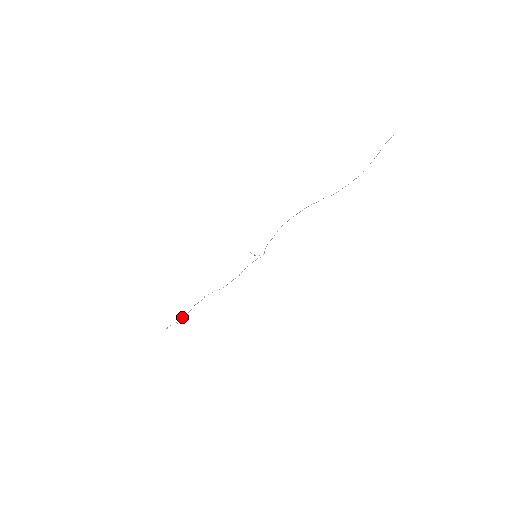
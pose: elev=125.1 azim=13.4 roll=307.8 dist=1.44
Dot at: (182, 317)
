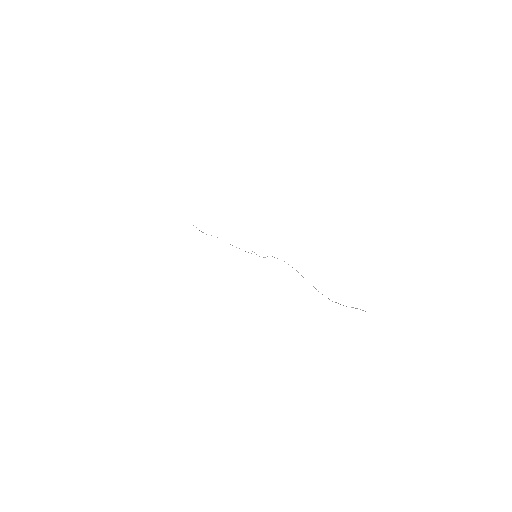
Dot at: (202, 232)
